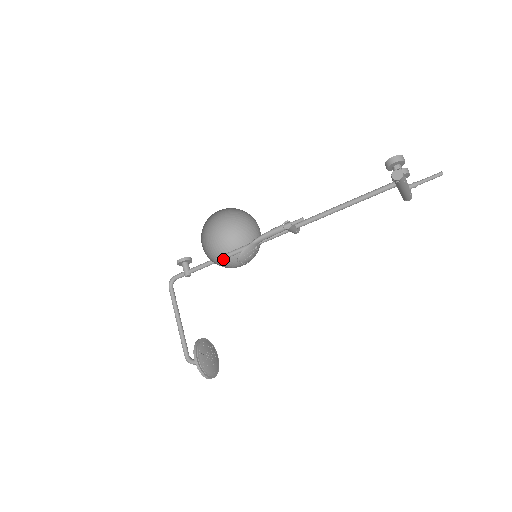
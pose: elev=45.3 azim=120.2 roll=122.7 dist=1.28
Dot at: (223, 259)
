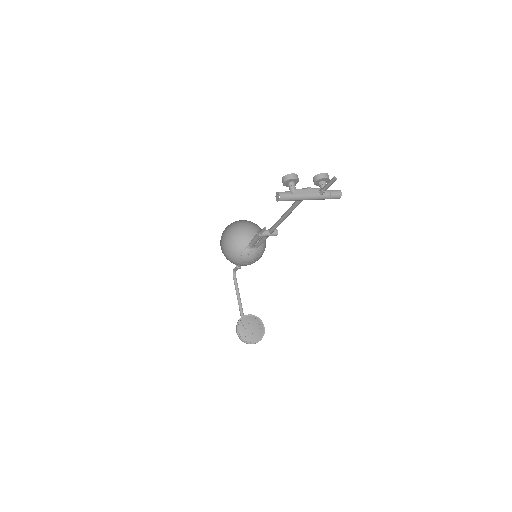
Dot at: occluded
